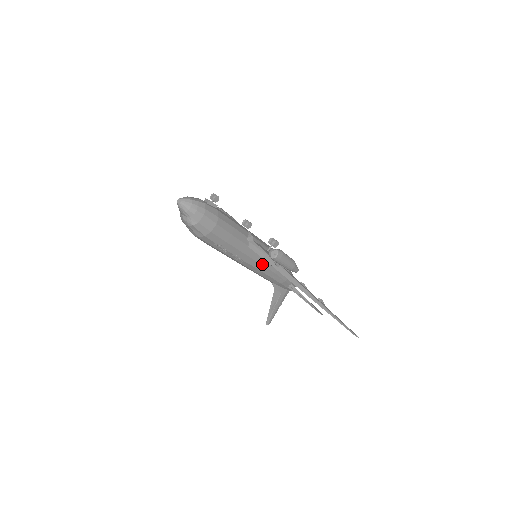
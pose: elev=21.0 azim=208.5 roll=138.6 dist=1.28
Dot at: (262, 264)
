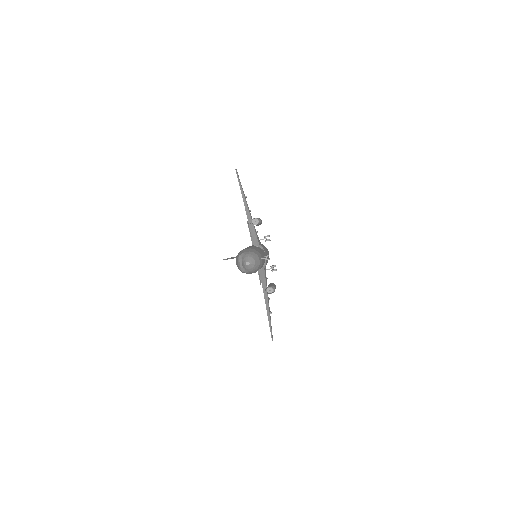
Dot at: occluded
